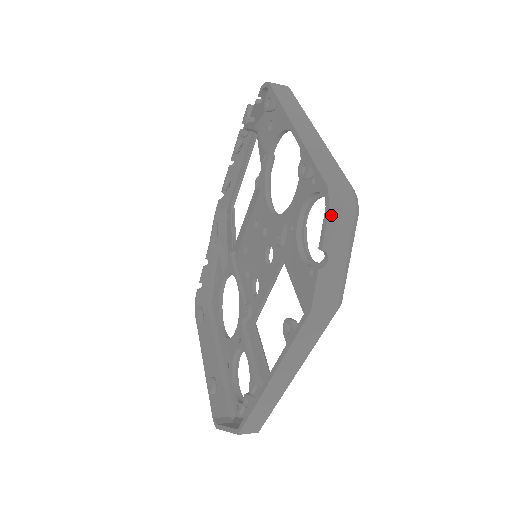
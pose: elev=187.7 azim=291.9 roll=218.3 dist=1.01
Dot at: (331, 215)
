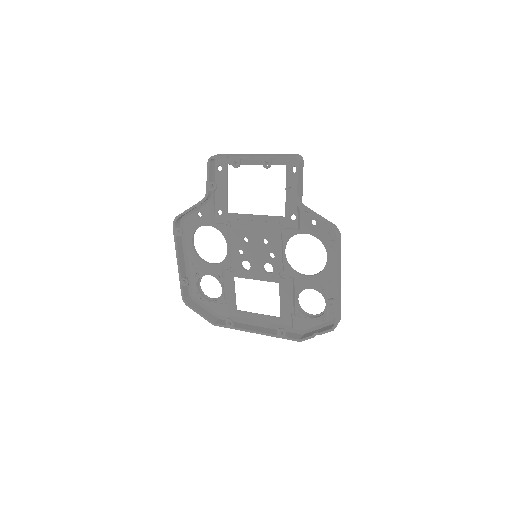
Dot at: occluded
